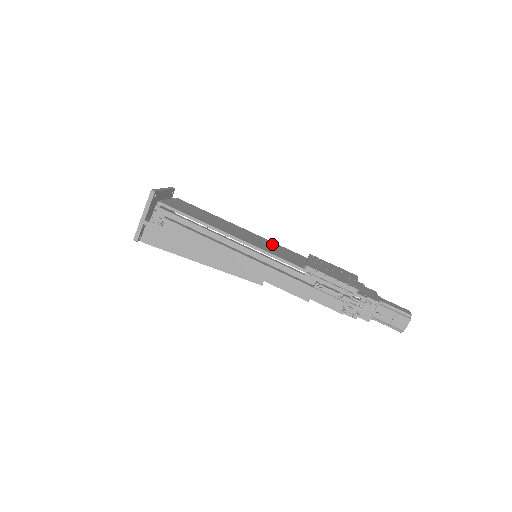
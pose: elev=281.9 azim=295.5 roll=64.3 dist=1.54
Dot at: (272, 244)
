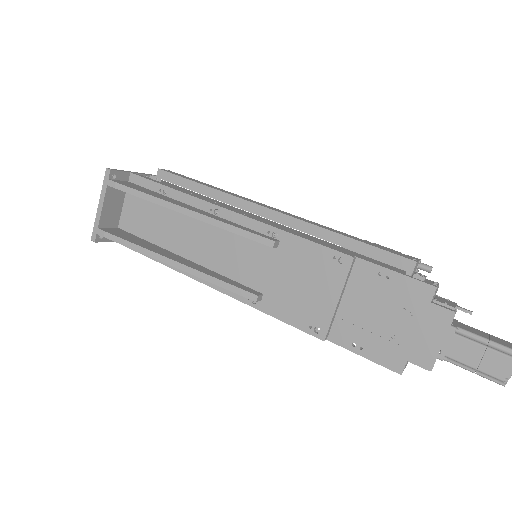
Dot at: occluded
